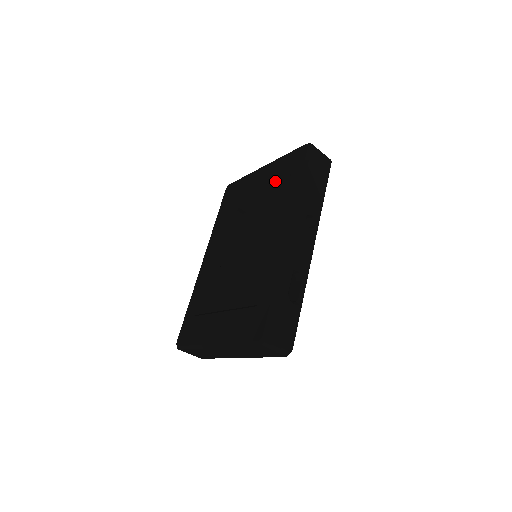
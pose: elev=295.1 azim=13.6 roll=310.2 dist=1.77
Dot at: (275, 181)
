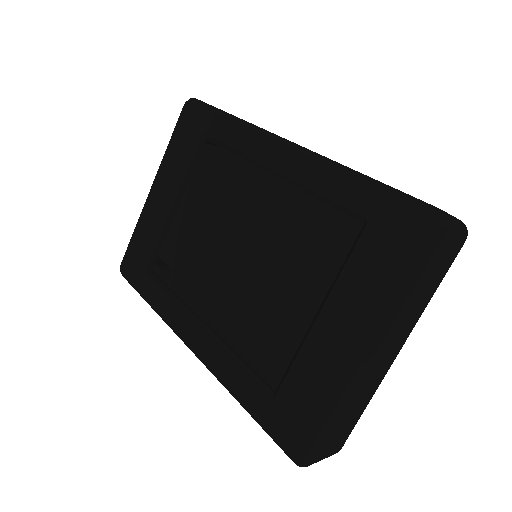
Dot at: (189, 166)
